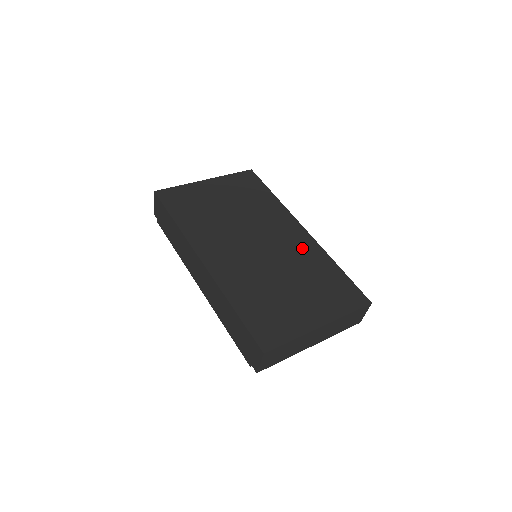
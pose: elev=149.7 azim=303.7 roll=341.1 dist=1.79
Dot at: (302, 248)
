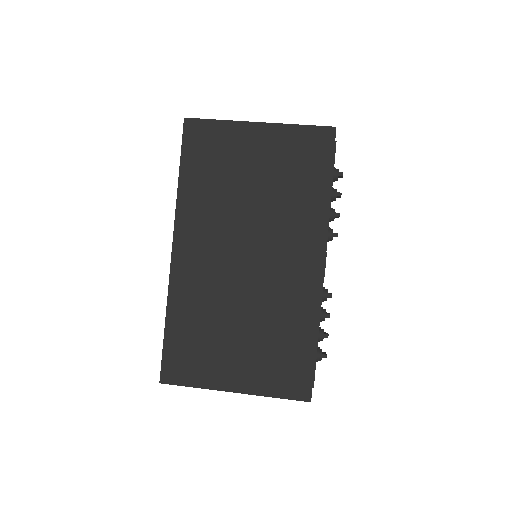
Dot at: (295, 291)
